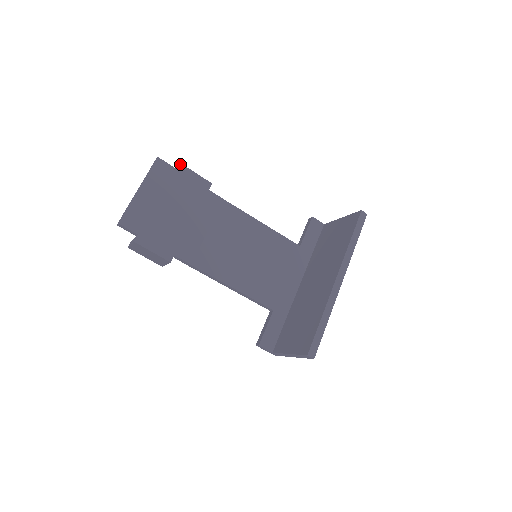
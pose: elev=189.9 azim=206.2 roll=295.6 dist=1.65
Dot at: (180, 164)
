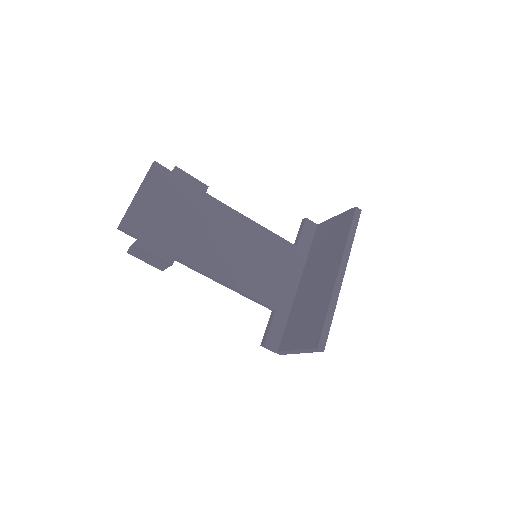
Dot at: (177, 168)
